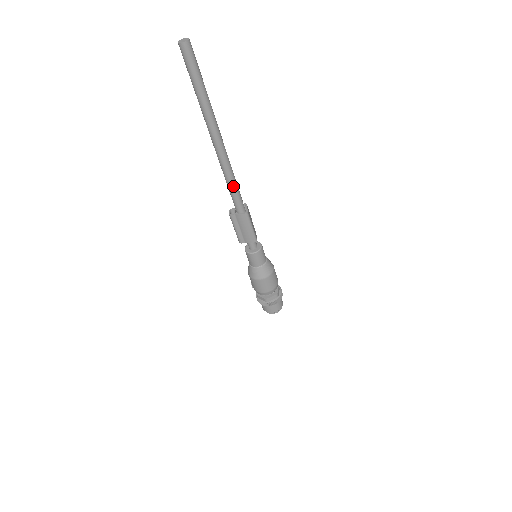
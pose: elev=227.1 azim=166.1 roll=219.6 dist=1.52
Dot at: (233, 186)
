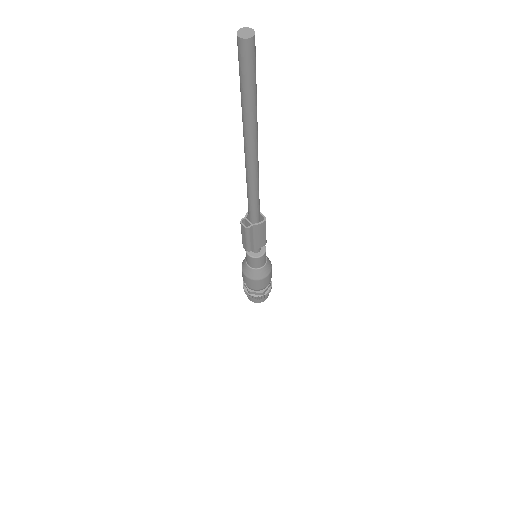
Dot at: (258, 197)
